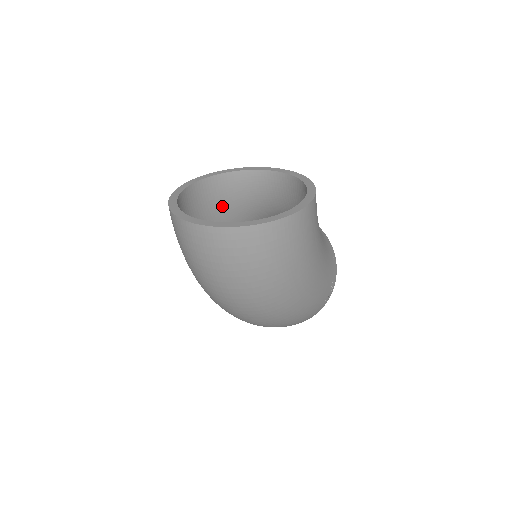
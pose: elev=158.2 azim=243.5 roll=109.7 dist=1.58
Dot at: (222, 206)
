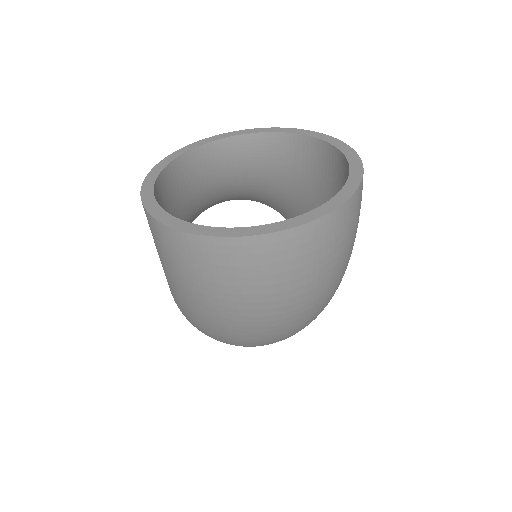
Dot at: (173, 214)
